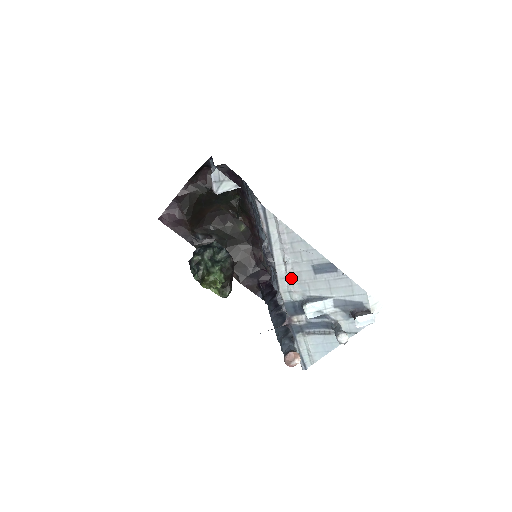
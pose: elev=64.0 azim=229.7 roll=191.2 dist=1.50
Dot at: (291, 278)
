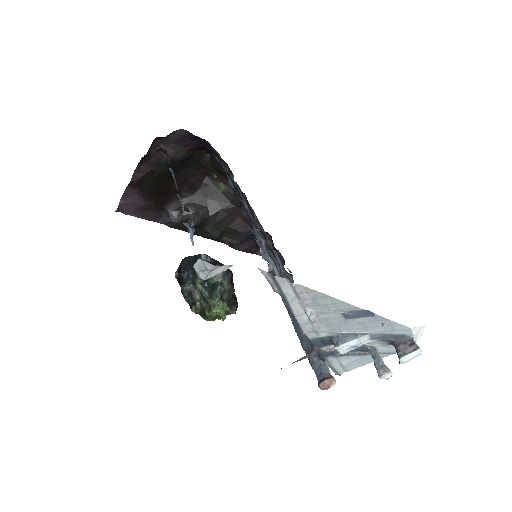
Dot at: (316, 323)
